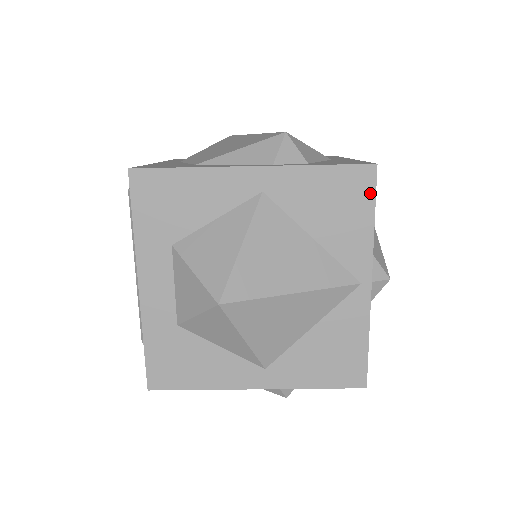
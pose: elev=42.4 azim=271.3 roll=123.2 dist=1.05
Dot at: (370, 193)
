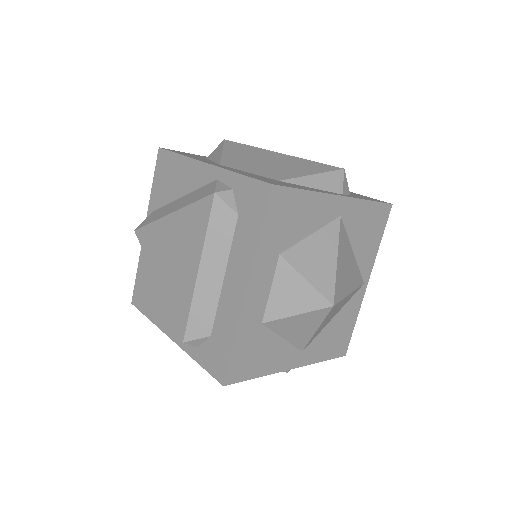
Dot at: (384, 223)
